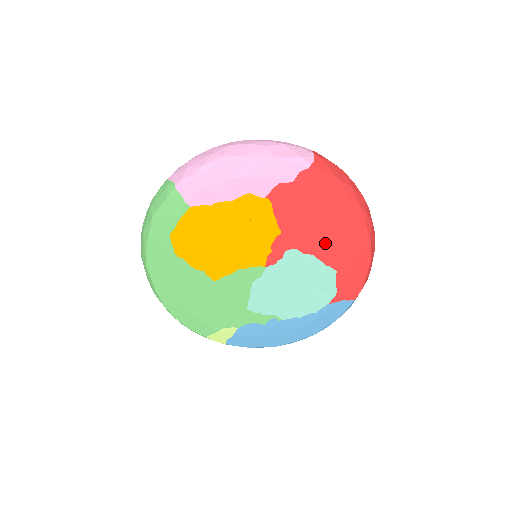
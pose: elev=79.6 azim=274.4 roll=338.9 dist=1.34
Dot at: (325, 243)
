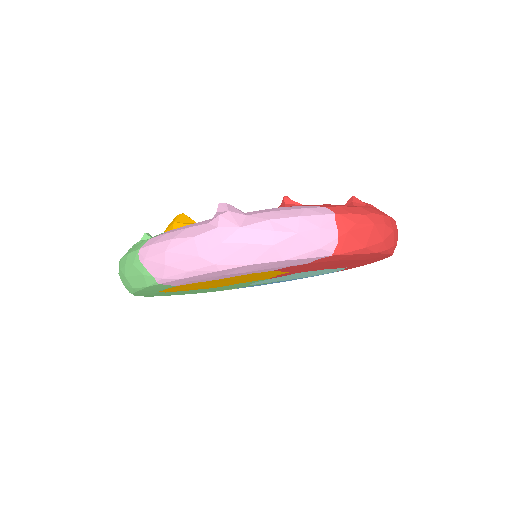
Dot at: occluded
